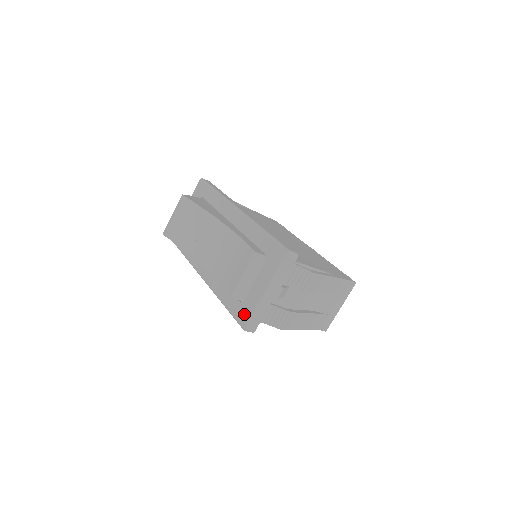
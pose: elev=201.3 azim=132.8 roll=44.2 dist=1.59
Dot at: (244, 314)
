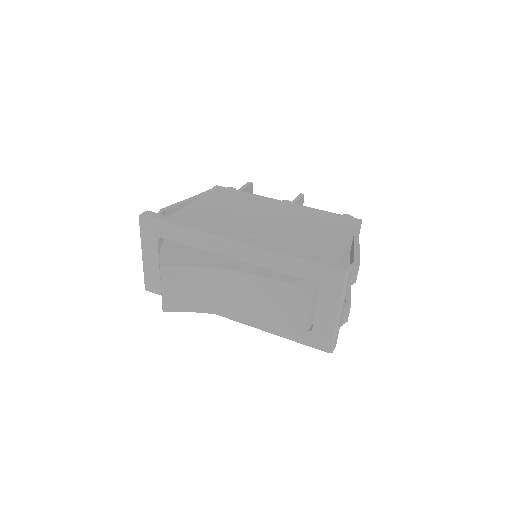
Dot at: (322, 341)
